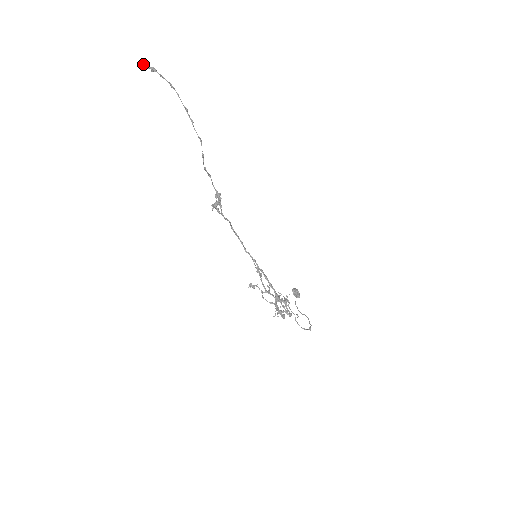
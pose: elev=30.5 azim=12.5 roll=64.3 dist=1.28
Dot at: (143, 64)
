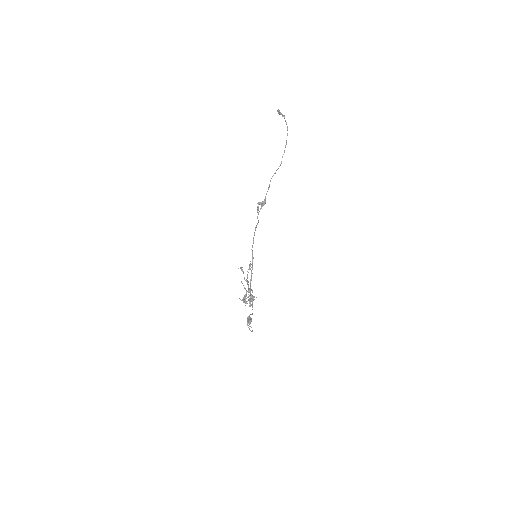
Dot at: occluded
